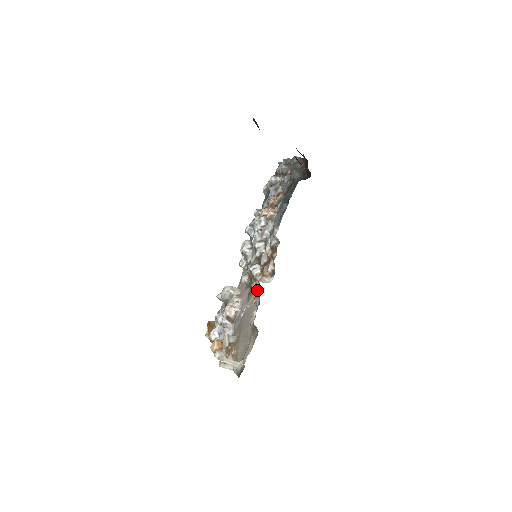
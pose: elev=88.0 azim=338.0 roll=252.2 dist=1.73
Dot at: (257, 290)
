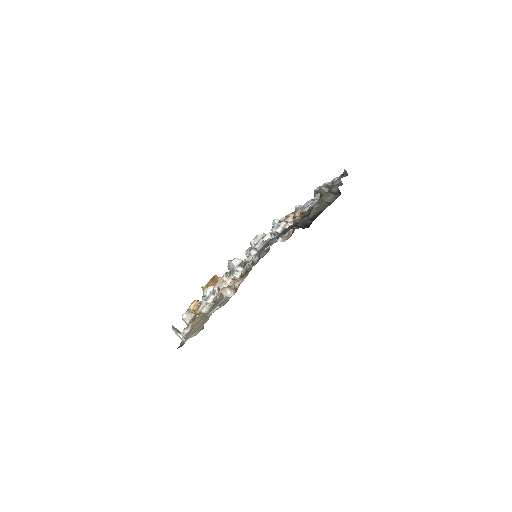
Dot at: (216, 296)
